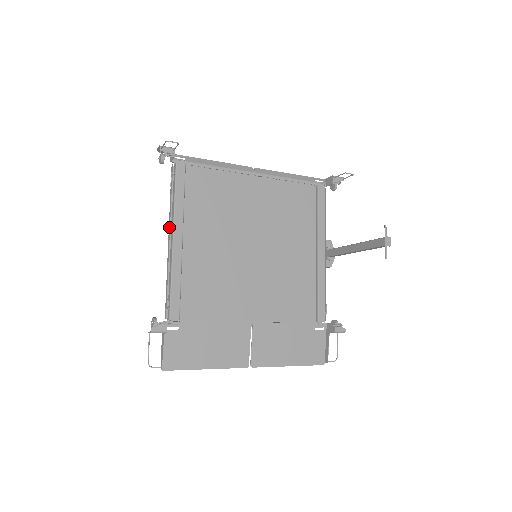
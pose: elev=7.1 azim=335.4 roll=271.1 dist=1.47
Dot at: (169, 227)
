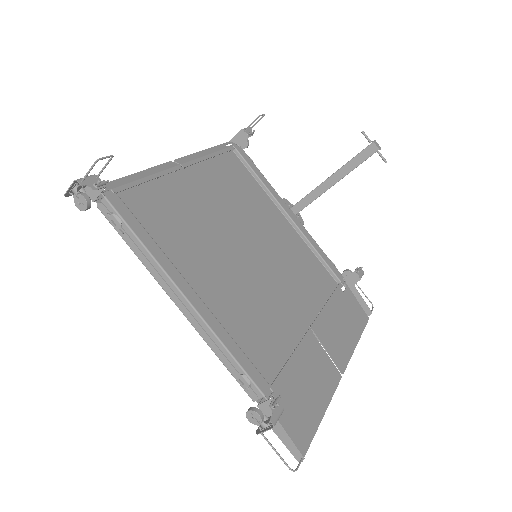
Dot at: (164, 286)
